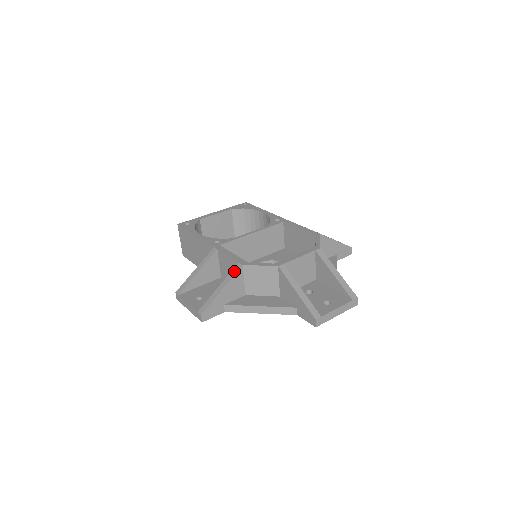
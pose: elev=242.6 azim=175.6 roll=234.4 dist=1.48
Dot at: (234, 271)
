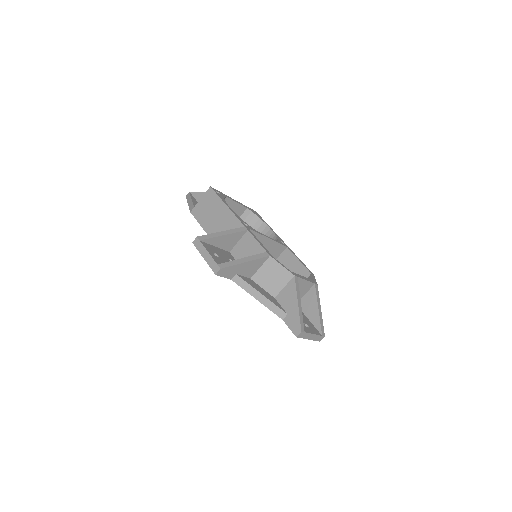
Dot at: (261, 255)
